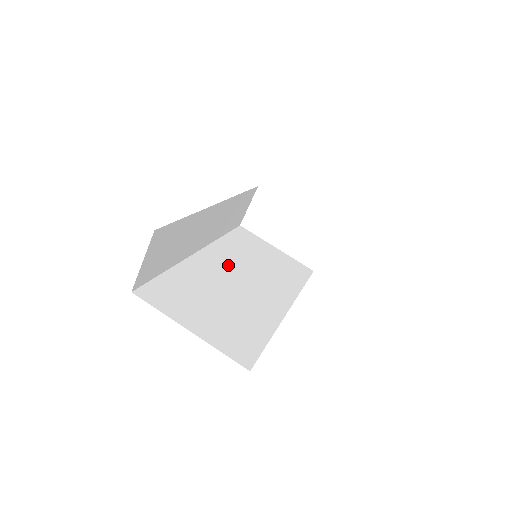
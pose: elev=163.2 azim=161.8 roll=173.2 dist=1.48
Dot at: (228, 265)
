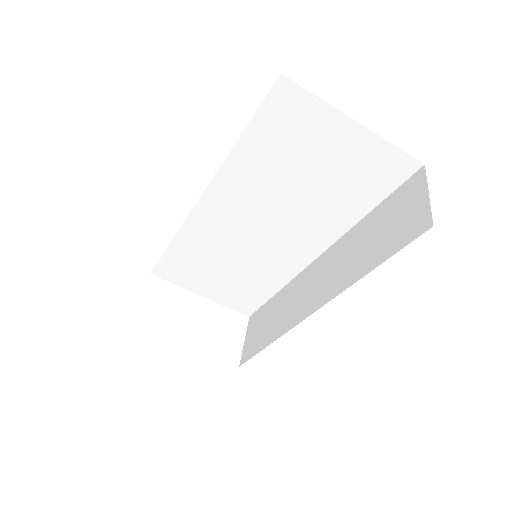
Dot at: occluded
